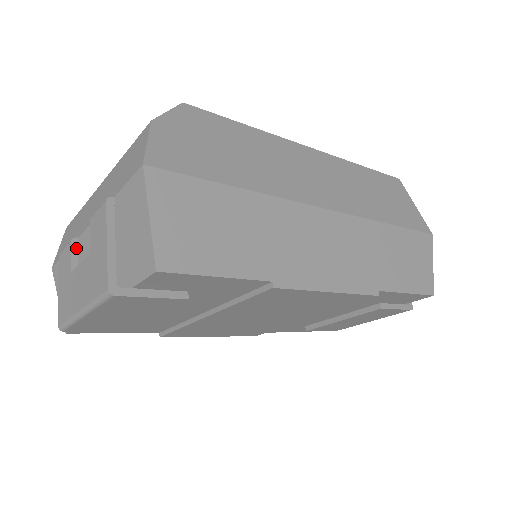
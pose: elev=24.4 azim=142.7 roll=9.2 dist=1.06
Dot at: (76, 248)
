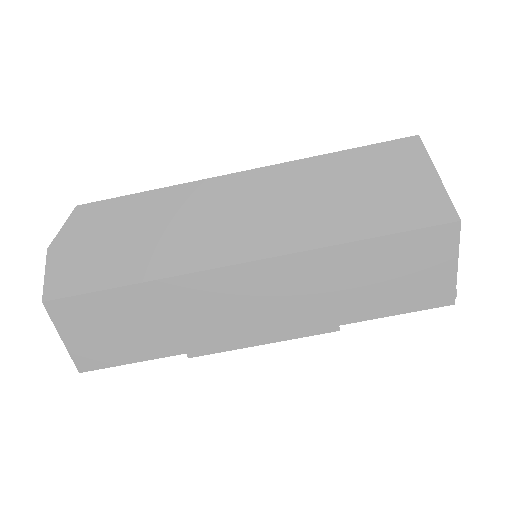
Dot at: occluded
